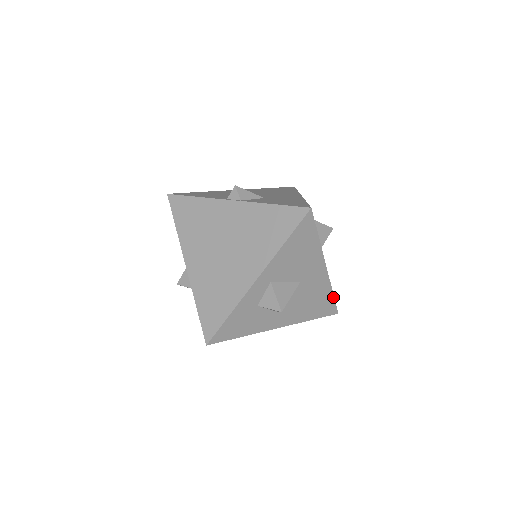
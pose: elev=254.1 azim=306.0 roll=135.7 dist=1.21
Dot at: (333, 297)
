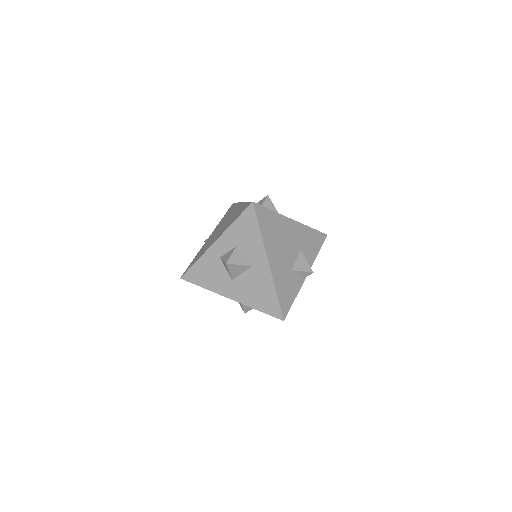
Dot at: occluded
